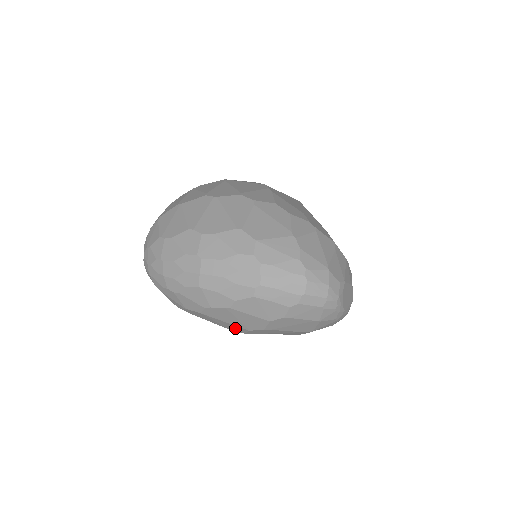
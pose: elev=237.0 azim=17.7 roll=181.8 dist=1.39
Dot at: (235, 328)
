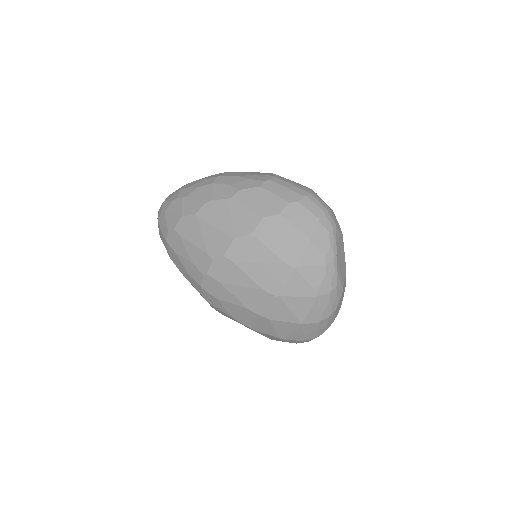
Dot at: (218, 243)
